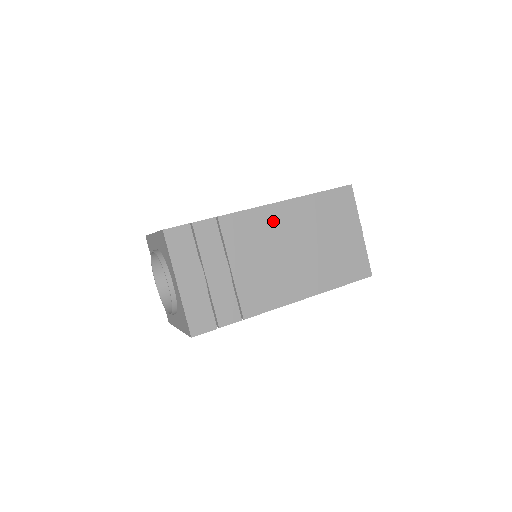
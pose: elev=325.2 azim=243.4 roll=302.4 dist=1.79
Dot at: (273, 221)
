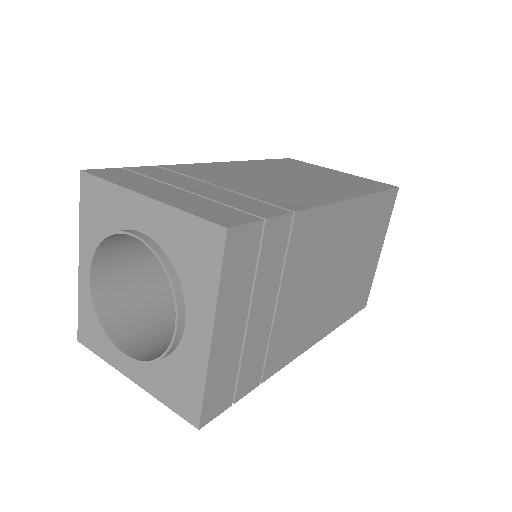
Dot at: (234, 168)
